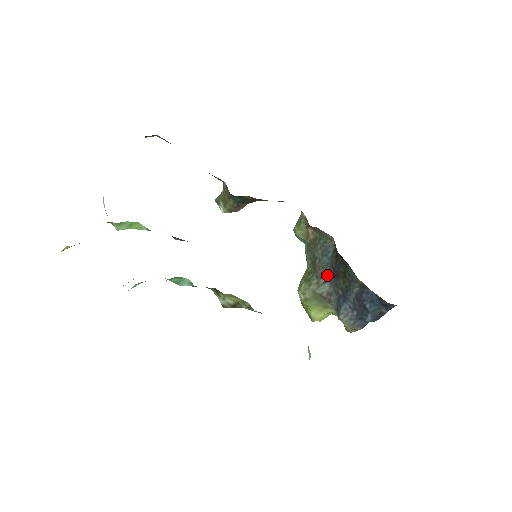
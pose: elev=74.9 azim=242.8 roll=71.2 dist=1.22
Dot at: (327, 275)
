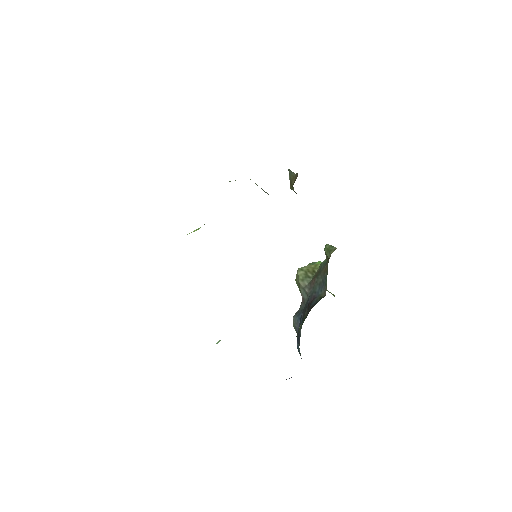
Dot at: (310, 295)
